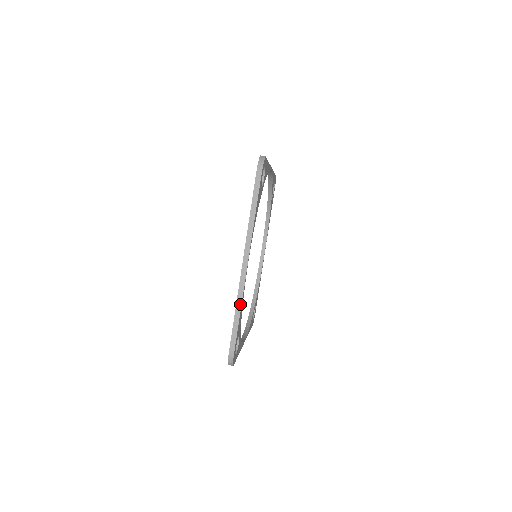
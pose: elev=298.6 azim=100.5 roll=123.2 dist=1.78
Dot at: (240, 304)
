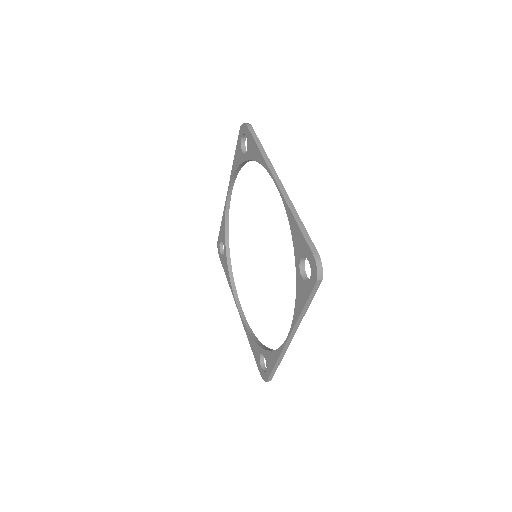
Dot at: (295, 212)
